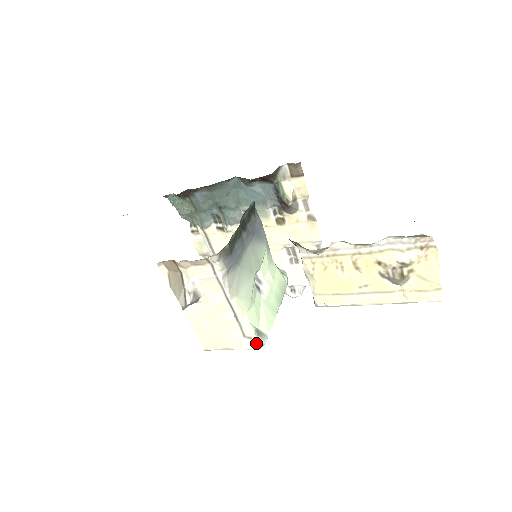
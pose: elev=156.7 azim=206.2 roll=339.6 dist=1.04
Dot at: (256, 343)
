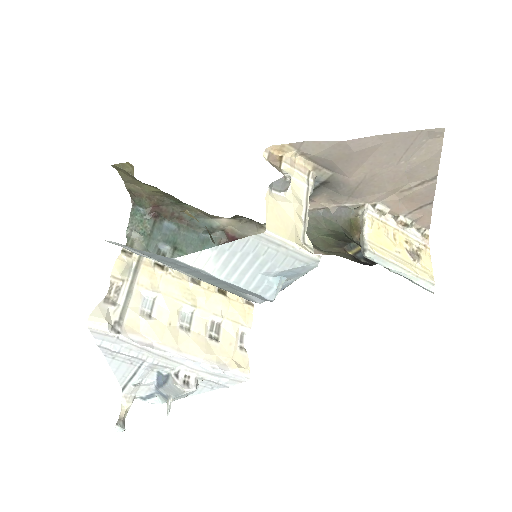
Dot at: (317, 255)
